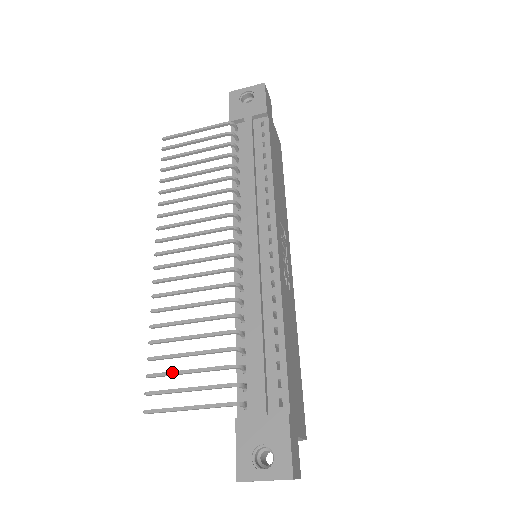
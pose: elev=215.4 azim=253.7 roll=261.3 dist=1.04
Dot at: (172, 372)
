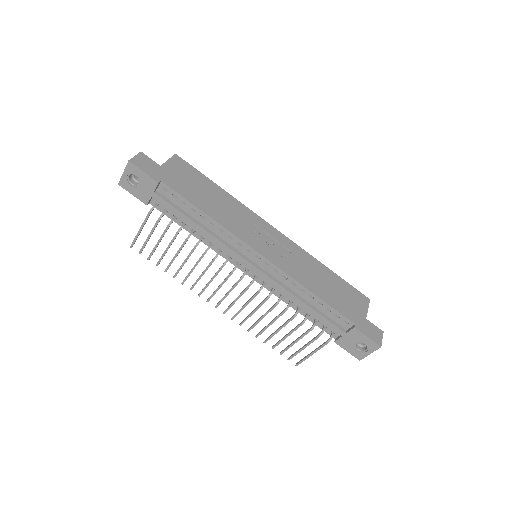
Dot at: (289, 347)
